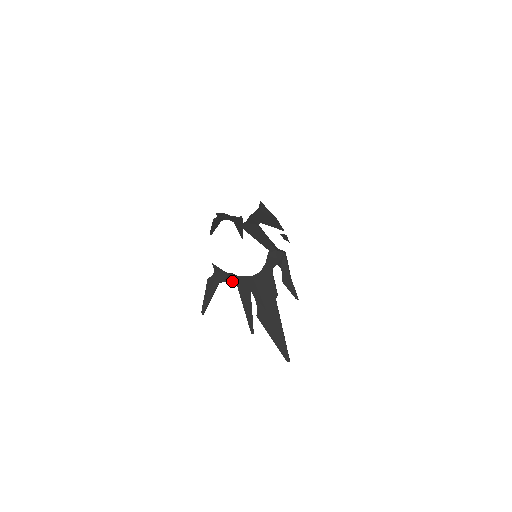
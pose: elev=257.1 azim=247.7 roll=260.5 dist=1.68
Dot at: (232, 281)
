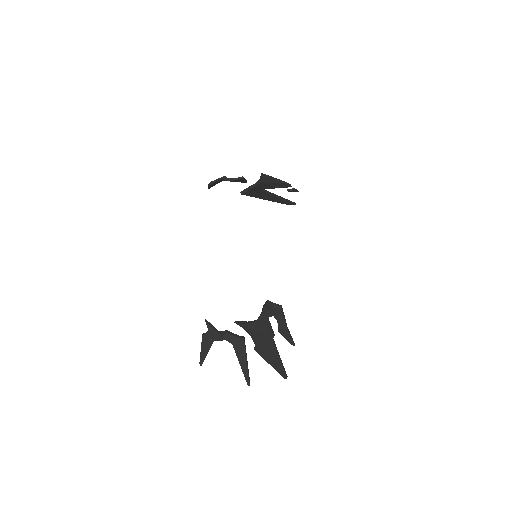
Dot at: (227, 339)
